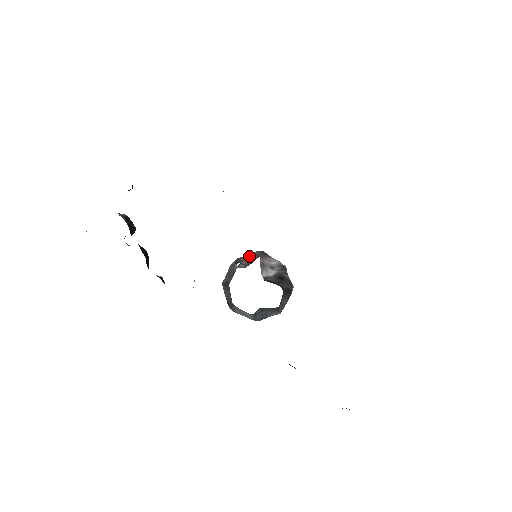
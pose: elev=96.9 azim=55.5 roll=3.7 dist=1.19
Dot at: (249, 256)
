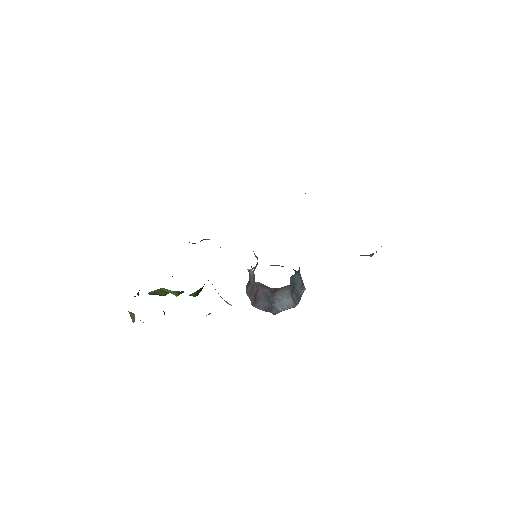
Dot at: occluded
